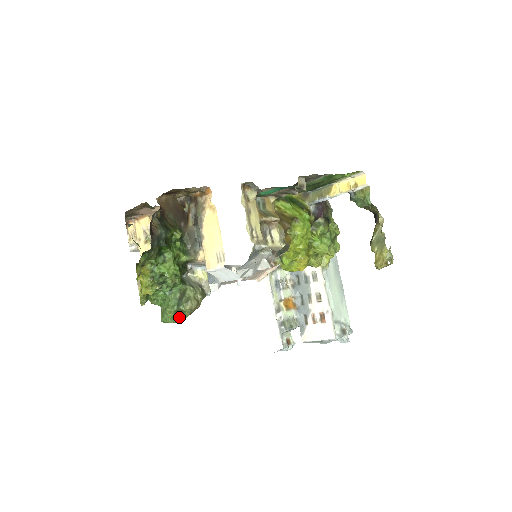
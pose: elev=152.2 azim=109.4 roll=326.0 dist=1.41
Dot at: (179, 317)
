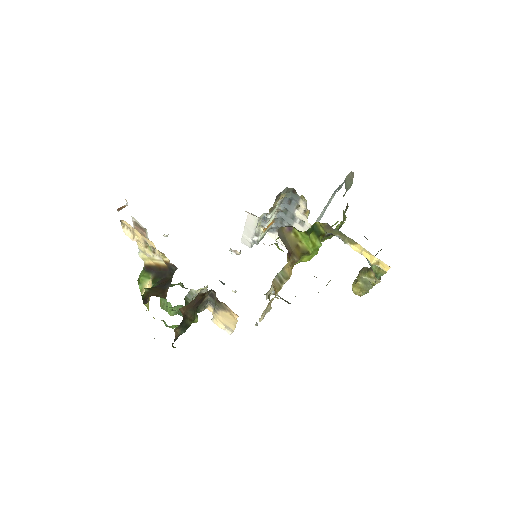
Dot at: occluded
